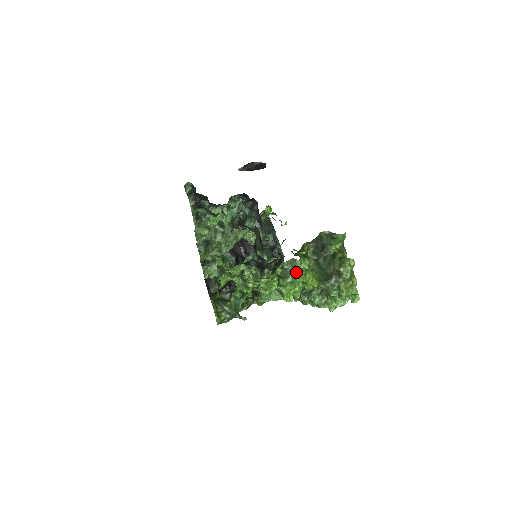
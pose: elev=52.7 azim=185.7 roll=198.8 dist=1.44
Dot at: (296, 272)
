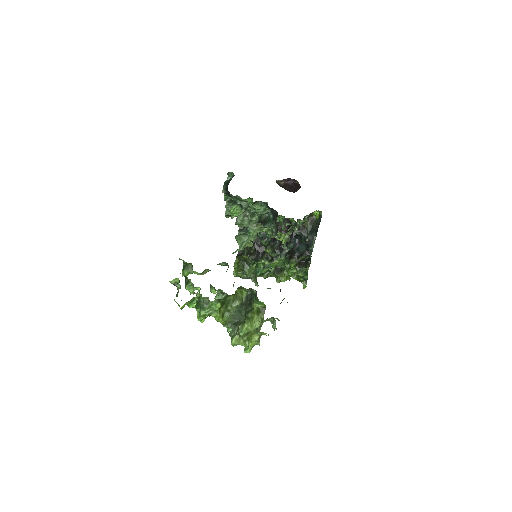
Dot at: (204, 308)
